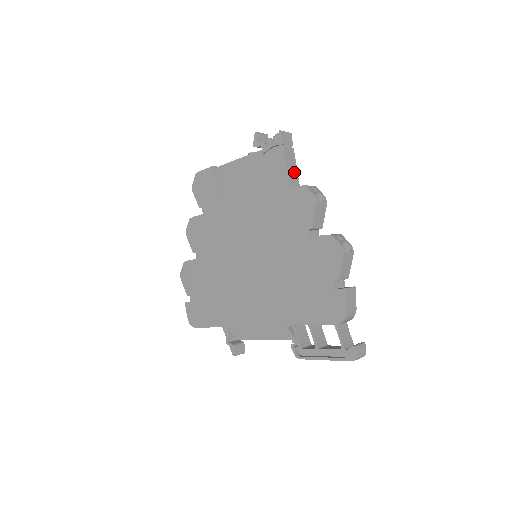
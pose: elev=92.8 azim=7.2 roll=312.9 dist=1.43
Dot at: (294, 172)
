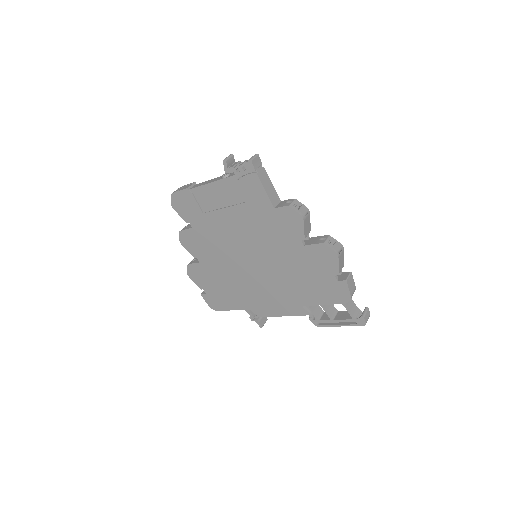
Dot at: (272, 189)
